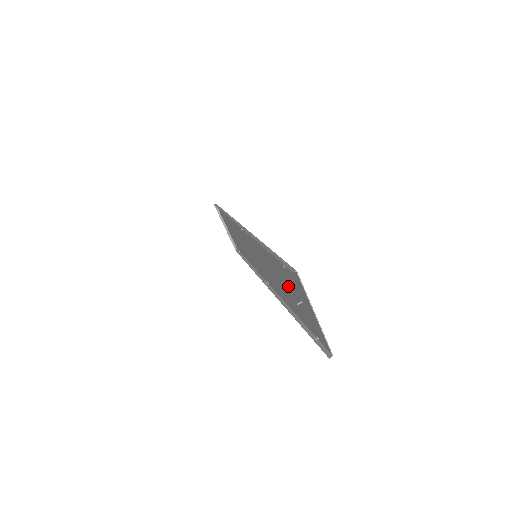
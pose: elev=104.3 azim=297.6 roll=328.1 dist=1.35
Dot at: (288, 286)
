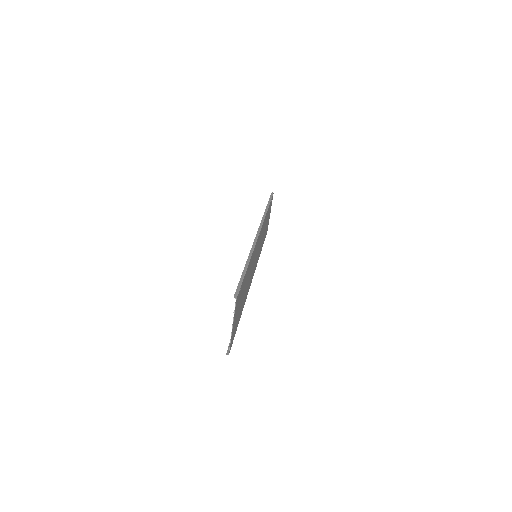
Dot at: (242, 296)
